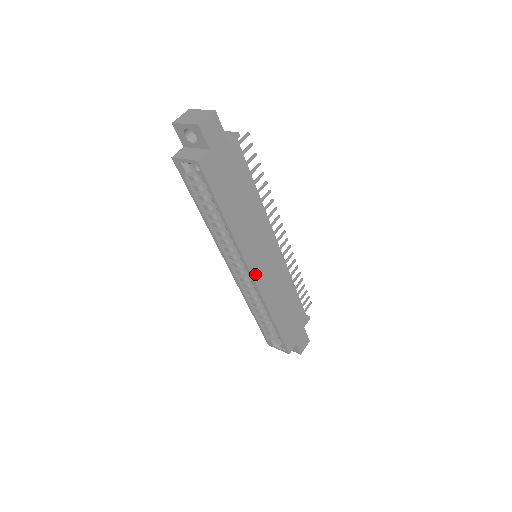
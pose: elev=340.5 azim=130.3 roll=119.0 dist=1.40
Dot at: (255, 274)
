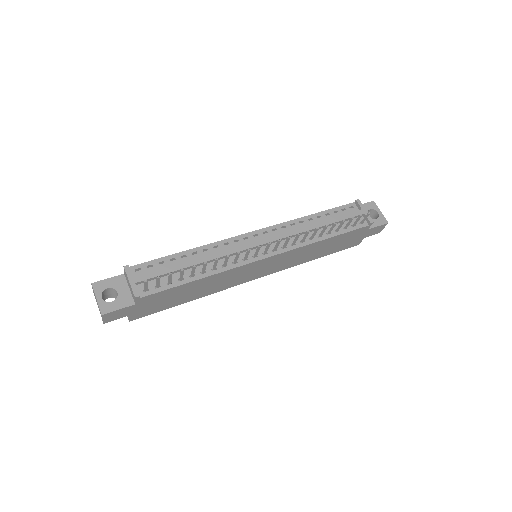
Dot at: (258, 277)
